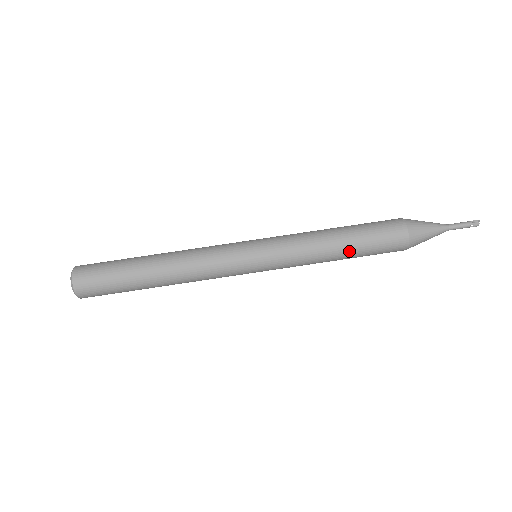
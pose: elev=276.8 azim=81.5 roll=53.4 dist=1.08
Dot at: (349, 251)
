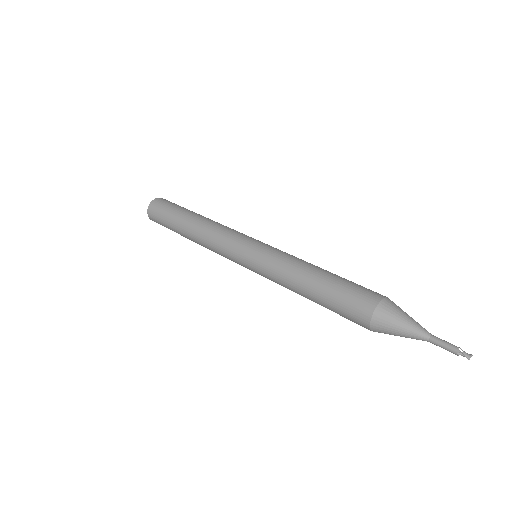
Dot at: (325, 275)
